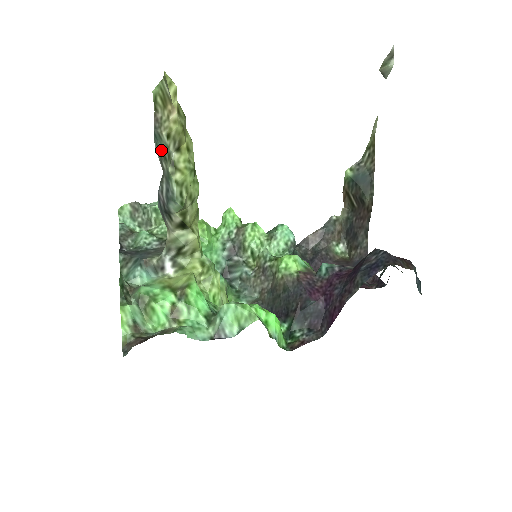
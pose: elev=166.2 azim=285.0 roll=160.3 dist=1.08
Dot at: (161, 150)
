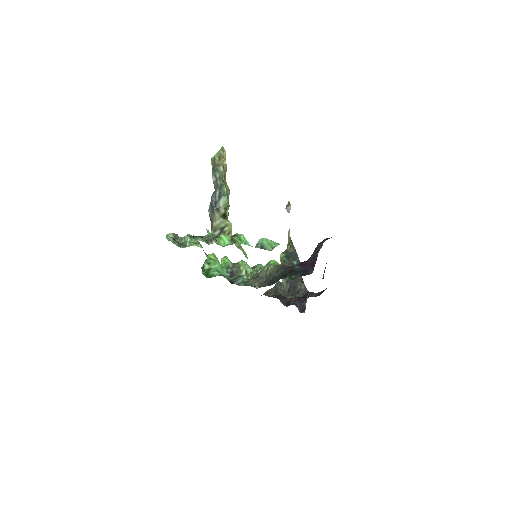
Dot at: (218, 175)
